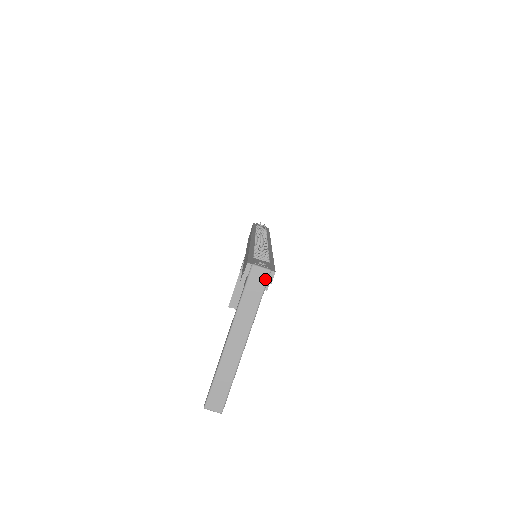
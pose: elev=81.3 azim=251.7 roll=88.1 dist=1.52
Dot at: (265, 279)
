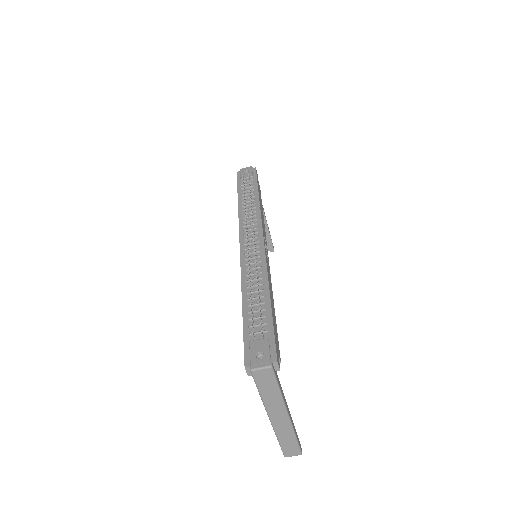
Dot at: (271, 374)
